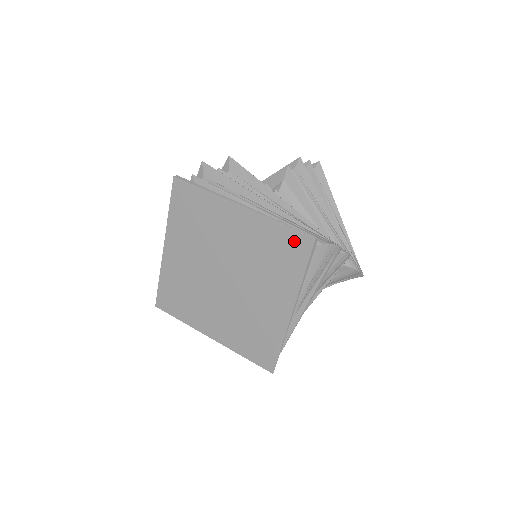
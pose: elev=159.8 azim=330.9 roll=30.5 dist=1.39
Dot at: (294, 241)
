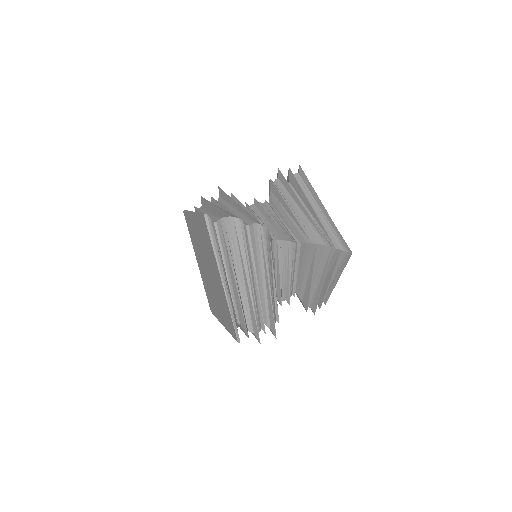
Dot at: (203, 223)
